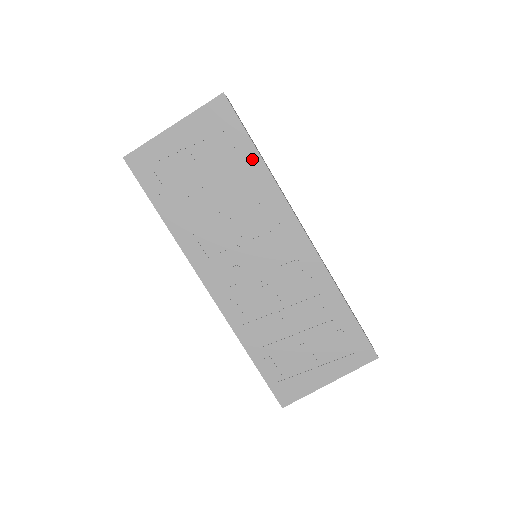
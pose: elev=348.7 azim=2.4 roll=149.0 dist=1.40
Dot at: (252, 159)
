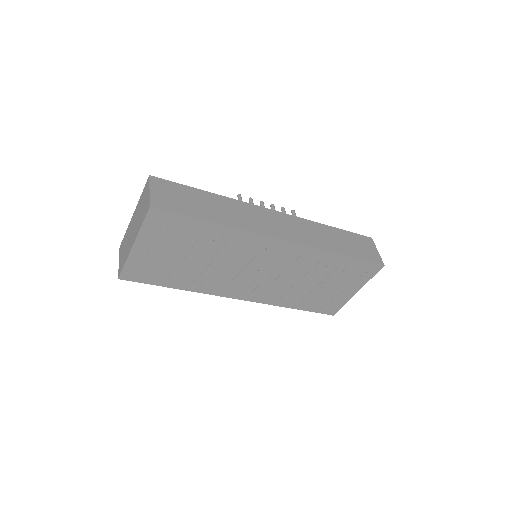
Dot at: (209, 228)
